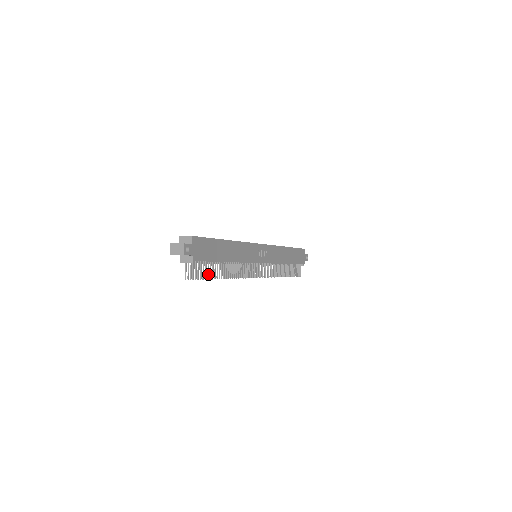
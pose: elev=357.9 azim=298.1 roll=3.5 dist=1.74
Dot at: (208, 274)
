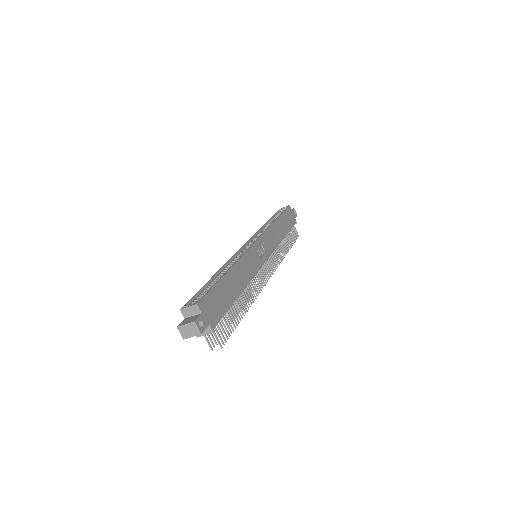
Dot at: (231, 325)
